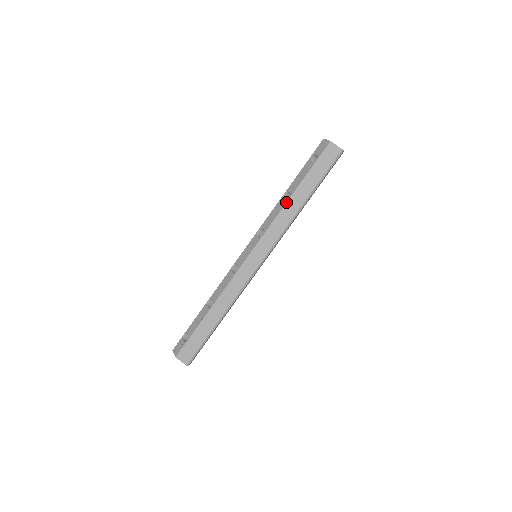
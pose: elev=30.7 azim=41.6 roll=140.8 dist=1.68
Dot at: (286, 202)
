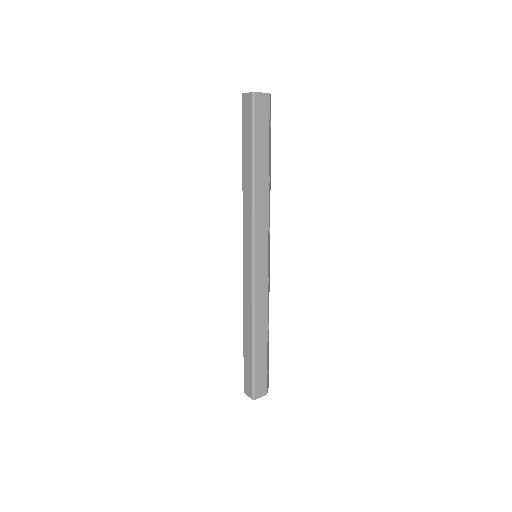
Dot at: (242, 185)
